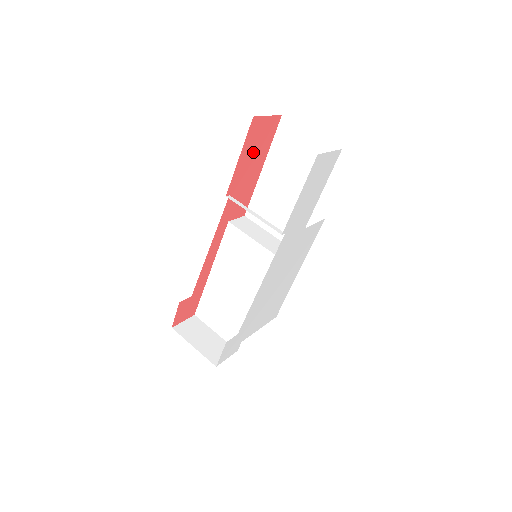
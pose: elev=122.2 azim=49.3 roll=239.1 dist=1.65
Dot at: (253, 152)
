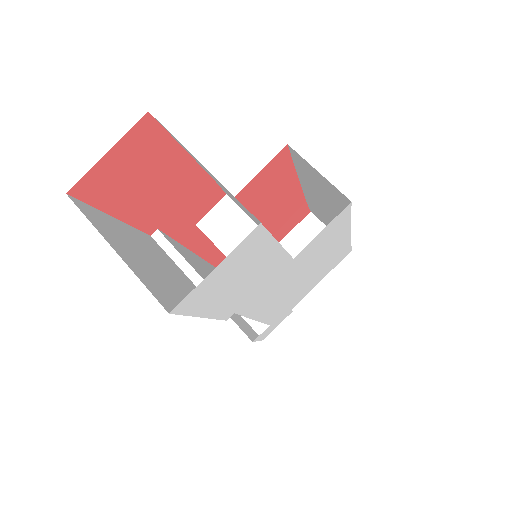
Dot at: (141, 185)
